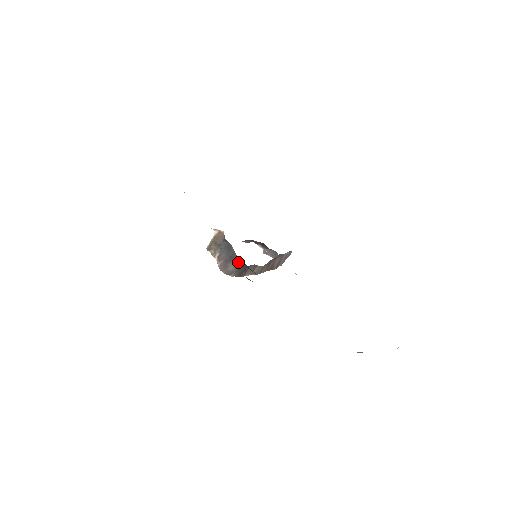
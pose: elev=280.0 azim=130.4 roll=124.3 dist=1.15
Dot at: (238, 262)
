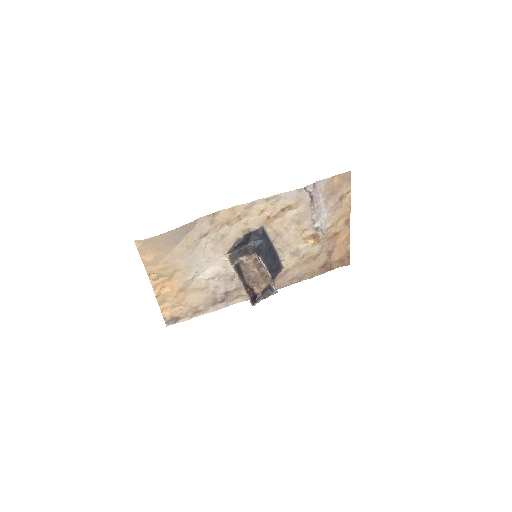
Dot at: (251, 248)
